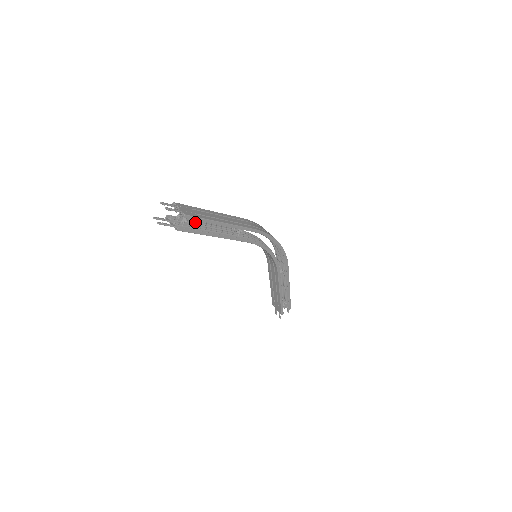
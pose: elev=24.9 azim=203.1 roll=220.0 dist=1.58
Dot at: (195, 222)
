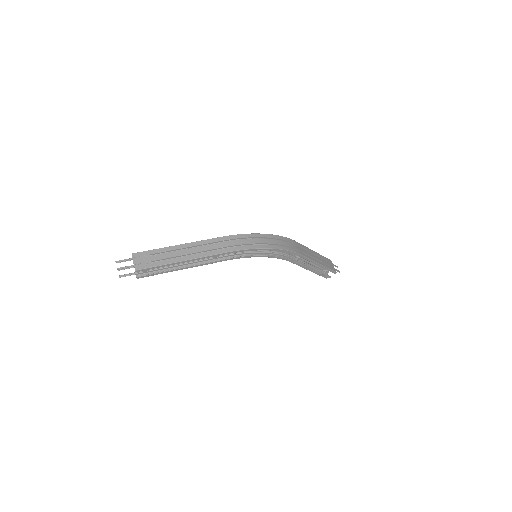
Dot at: occluded
